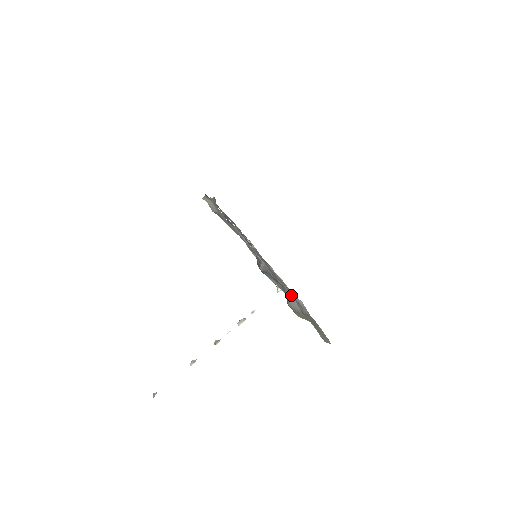
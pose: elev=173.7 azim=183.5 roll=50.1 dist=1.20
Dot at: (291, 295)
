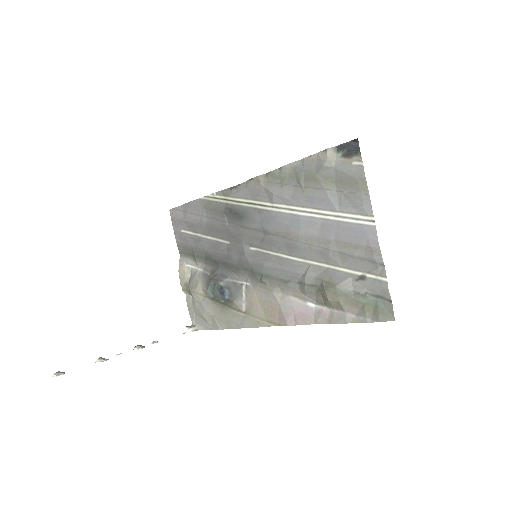
Dot at: (382, 260)
